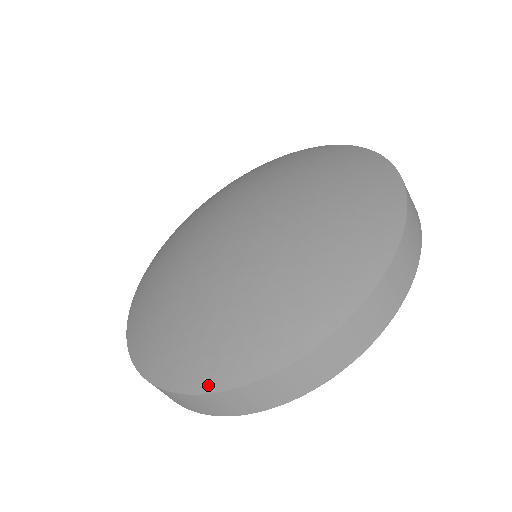
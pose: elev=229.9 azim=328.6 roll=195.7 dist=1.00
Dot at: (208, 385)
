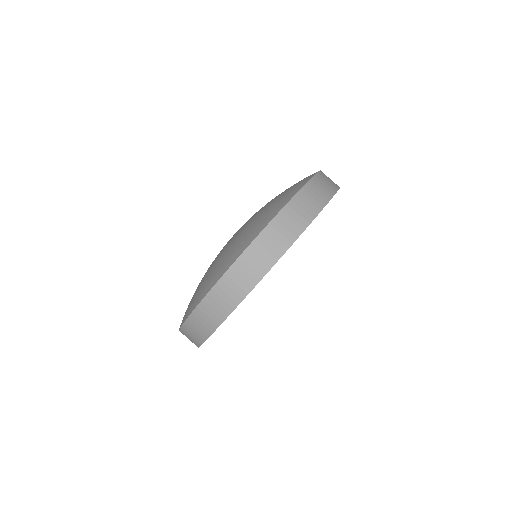
Dot at: (271, 218)
